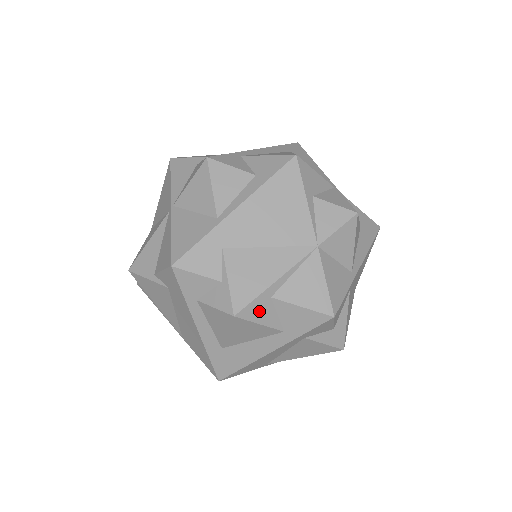
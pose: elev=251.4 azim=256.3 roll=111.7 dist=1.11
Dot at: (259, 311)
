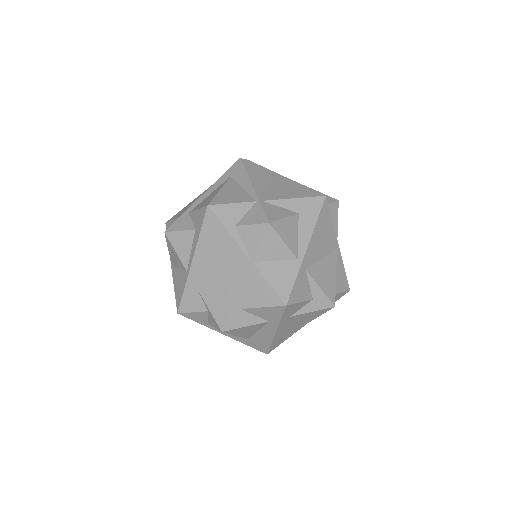
Dot at: (238, 320)
